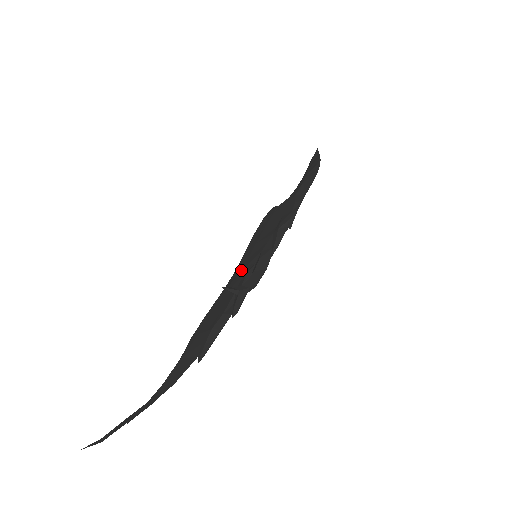
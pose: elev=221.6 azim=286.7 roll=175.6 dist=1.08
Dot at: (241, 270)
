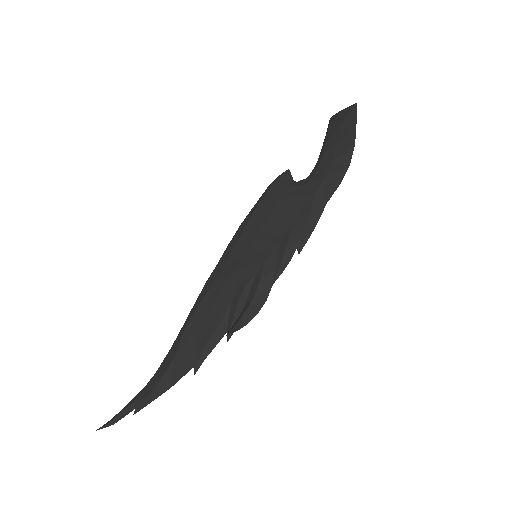
Dot at: (238, 268)
